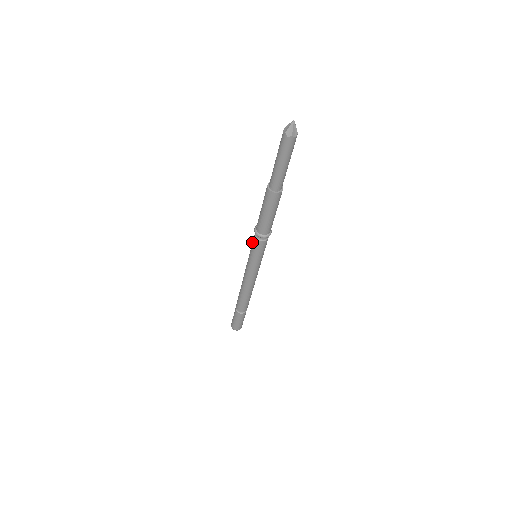
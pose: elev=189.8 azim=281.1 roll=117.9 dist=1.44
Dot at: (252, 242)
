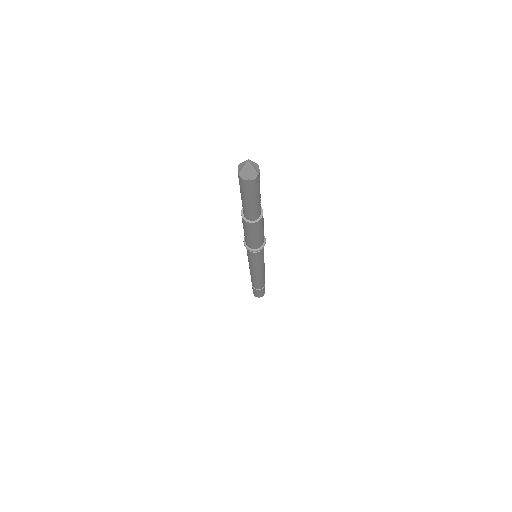
Dot at: occluded
